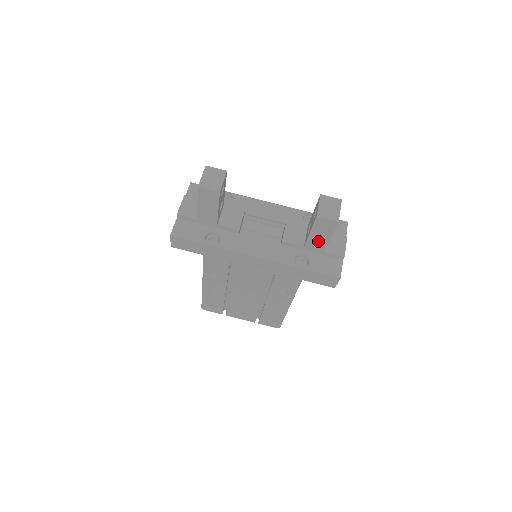
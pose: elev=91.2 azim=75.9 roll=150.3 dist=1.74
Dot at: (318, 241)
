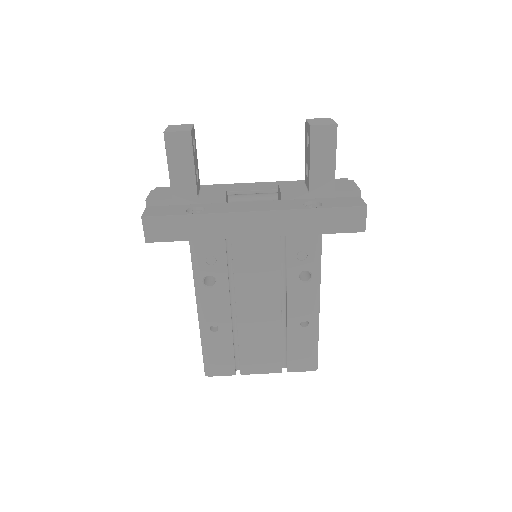
Dot at: (323, 173)
